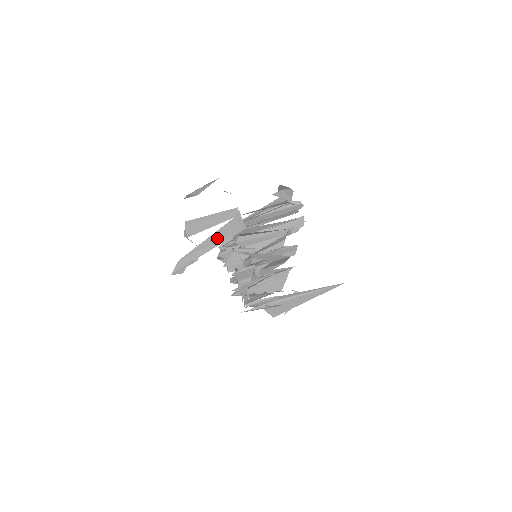
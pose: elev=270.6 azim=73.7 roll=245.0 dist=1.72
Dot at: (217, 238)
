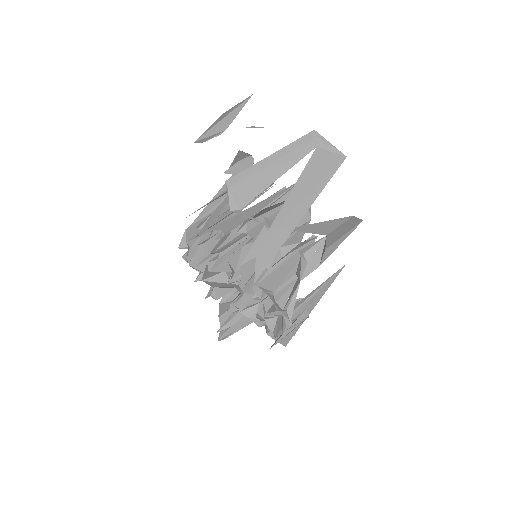
Dot at: (308, 187)
